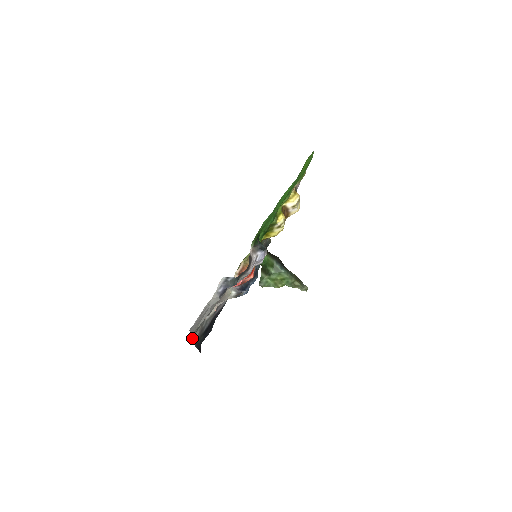
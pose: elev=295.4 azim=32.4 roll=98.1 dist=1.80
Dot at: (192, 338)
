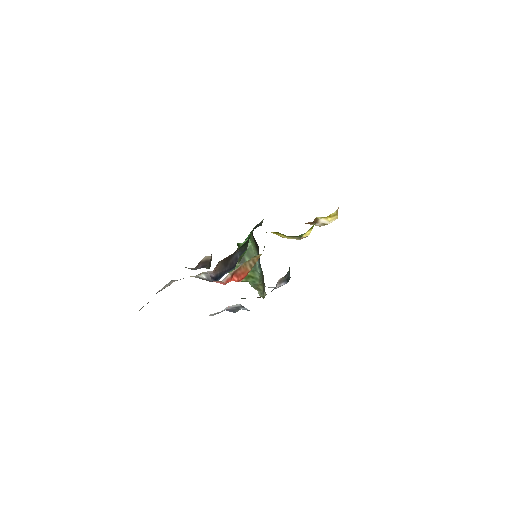
Dot at: occluded
